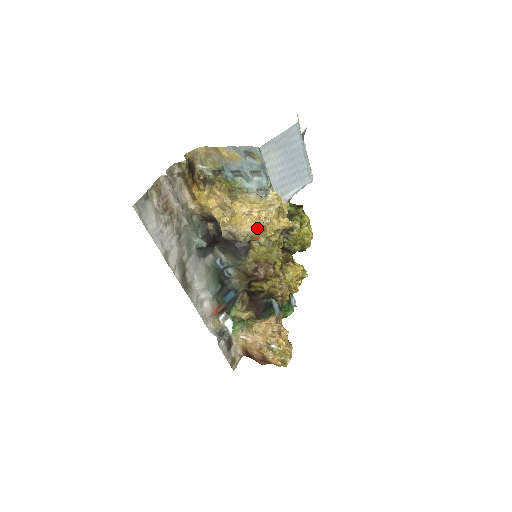
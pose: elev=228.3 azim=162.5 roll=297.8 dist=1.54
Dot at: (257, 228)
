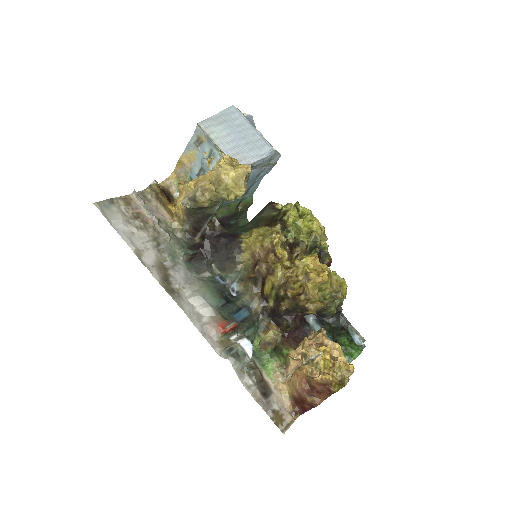
Dot at: (214, 184)
